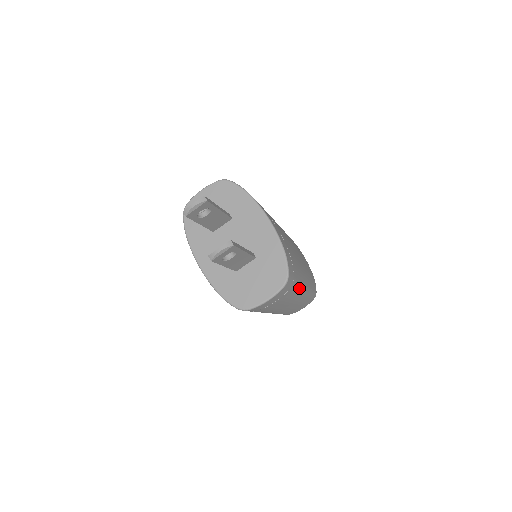
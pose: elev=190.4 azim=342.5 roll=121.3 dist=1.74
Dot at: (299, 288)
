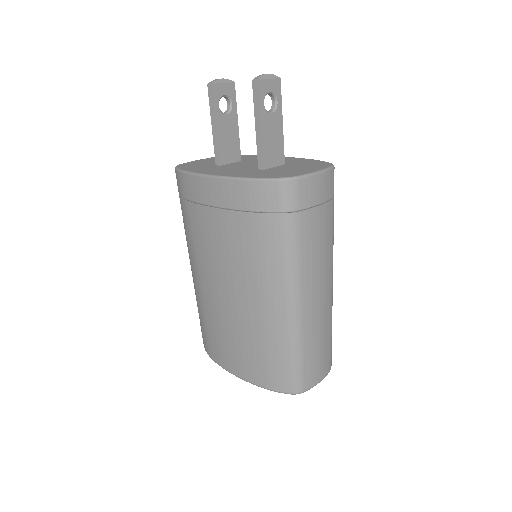
Dot at: occluded
